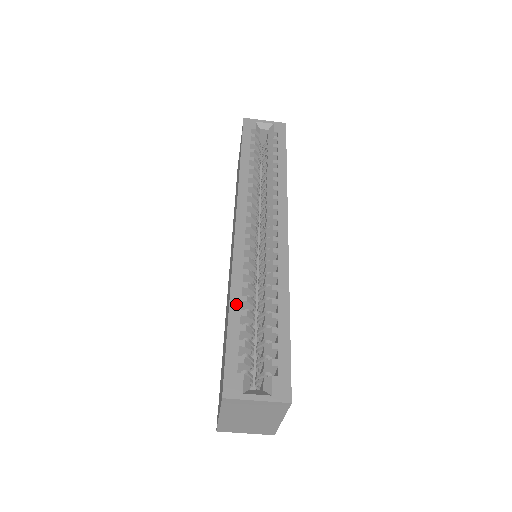
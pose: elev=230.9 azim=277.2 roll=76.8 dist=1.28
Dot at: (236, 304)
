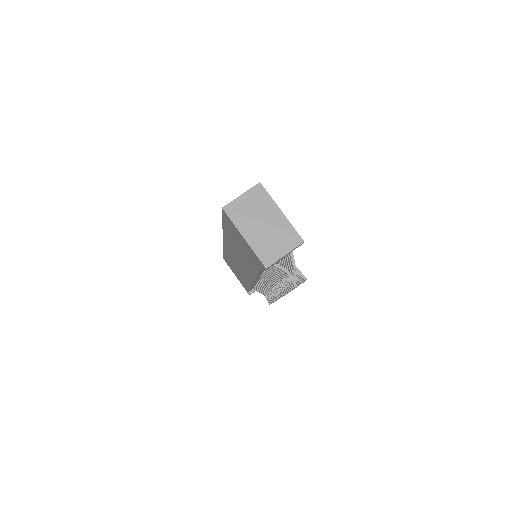
Dot at: occluded
